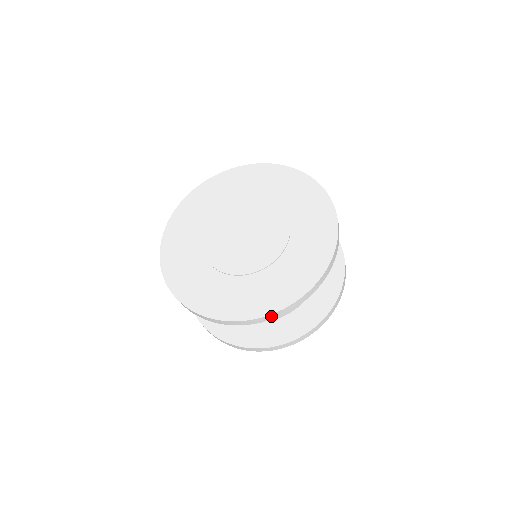
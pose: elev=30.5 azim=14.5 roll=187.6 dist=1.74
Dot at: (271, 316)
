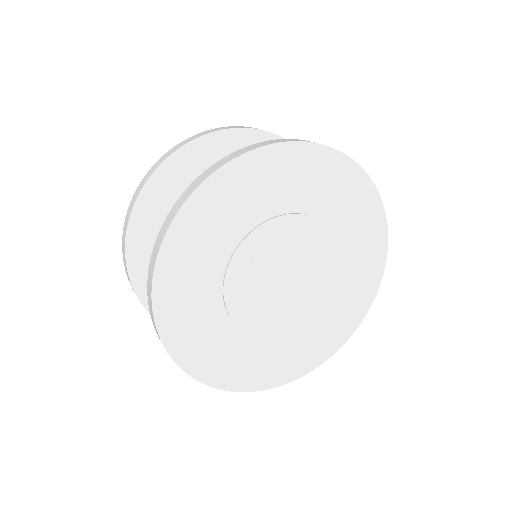
Dot at: (349, 332)
